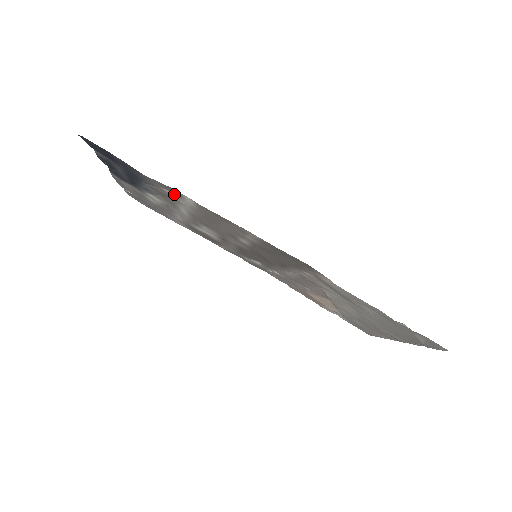
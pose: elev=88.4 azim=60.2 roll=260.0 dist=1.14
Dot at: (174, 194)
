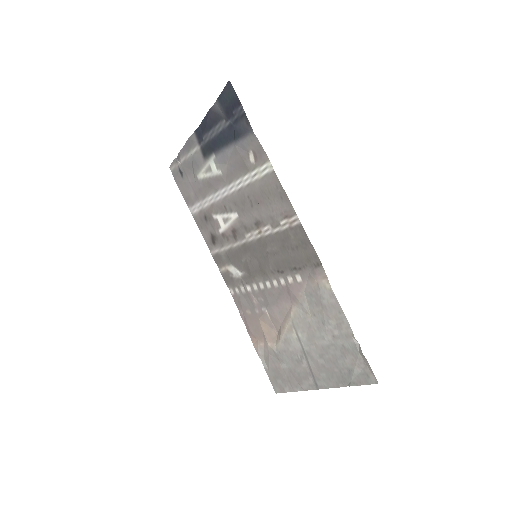
Dot at: (256, 161)
